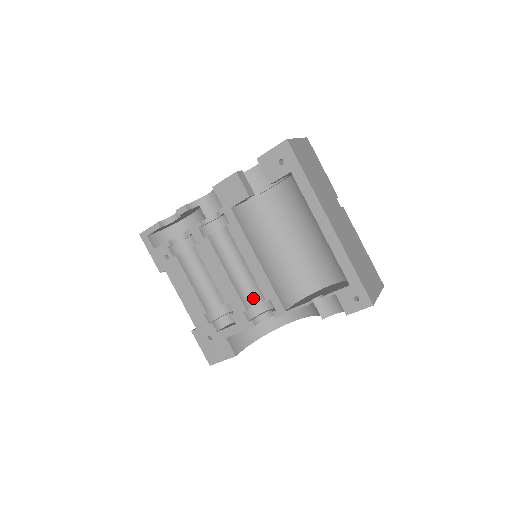
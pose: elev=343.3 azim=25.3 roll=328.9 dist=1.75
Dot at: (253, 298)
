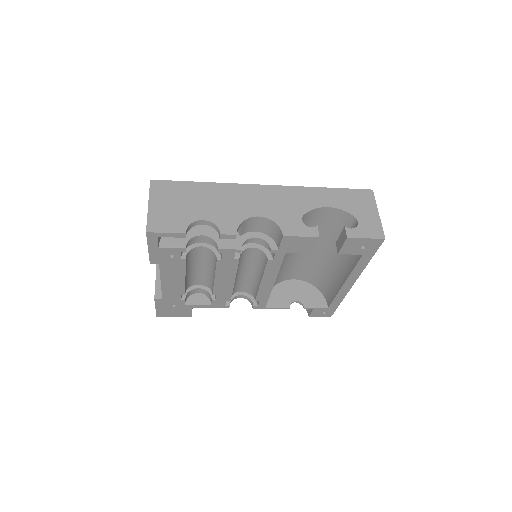
Dot at: (237, 289)
